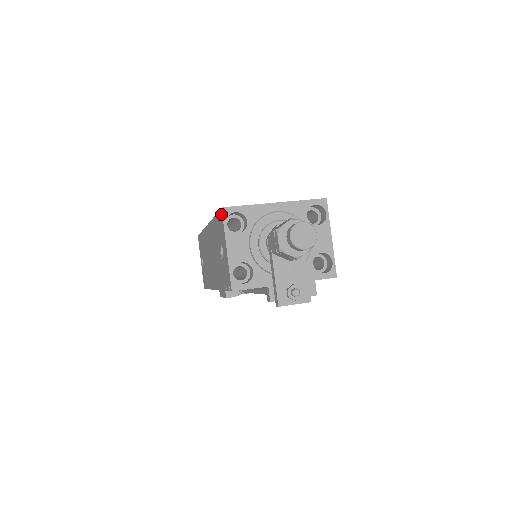
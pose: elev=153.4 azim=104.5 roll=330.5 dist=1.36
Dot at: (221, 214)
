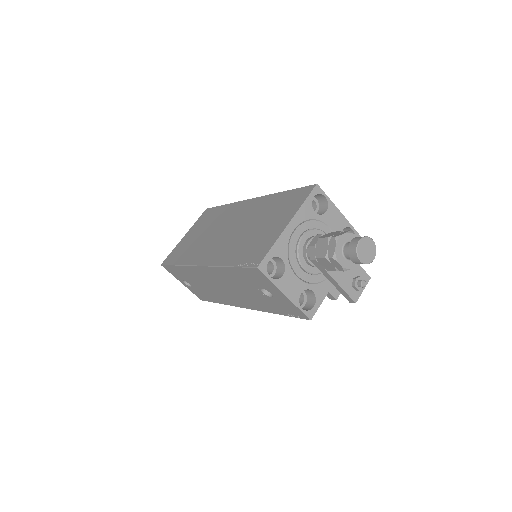
Dot at: (258, 272)
